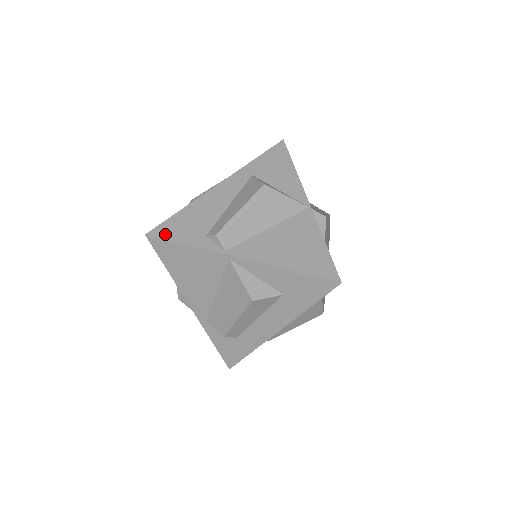
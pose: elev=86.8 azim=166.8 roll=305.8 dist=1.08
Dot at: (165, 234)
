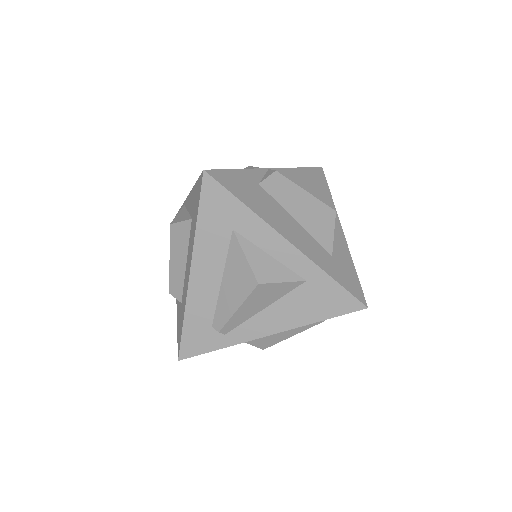
Dot at: occluded
